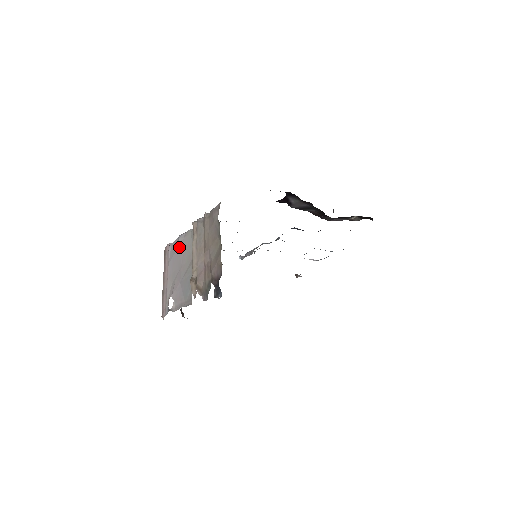
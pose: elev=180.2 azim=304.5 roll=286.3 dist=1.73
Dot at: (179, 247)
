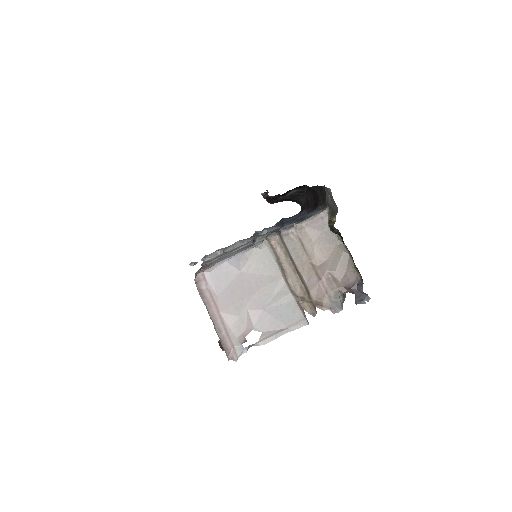
Dot at: (243, 271)
